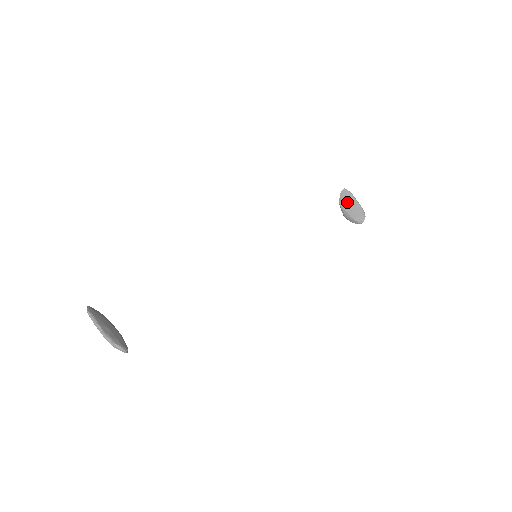
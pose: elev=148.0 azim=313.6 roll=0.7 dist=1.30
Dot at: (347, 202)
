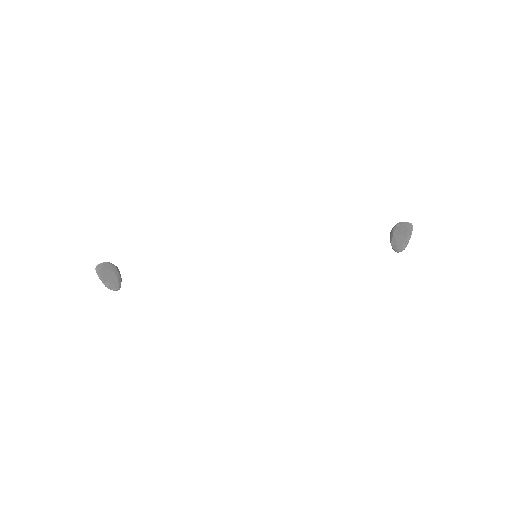
Dot at: (401, 232)
